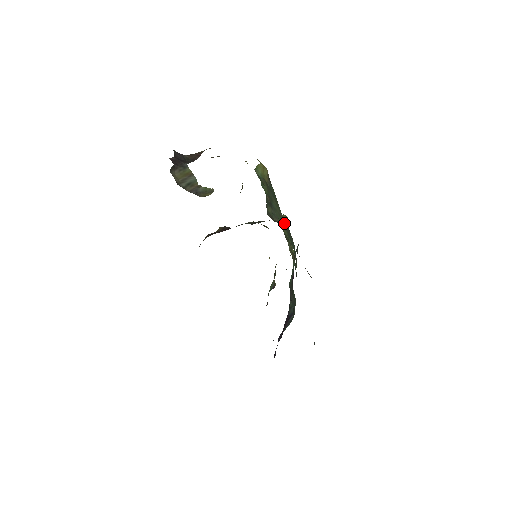
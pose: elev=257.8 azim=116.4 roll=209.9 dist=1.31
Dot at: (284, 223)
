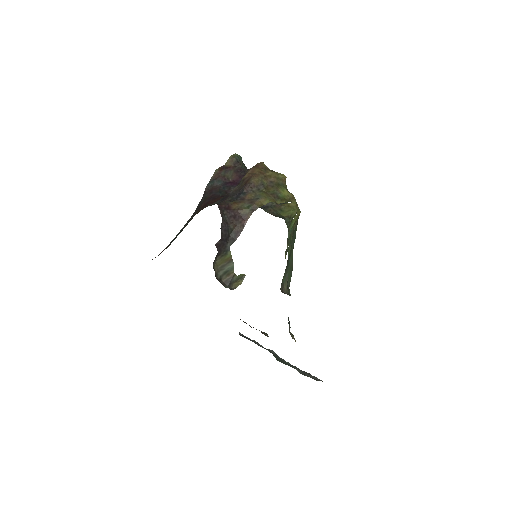
Dot at: (291, 273)
